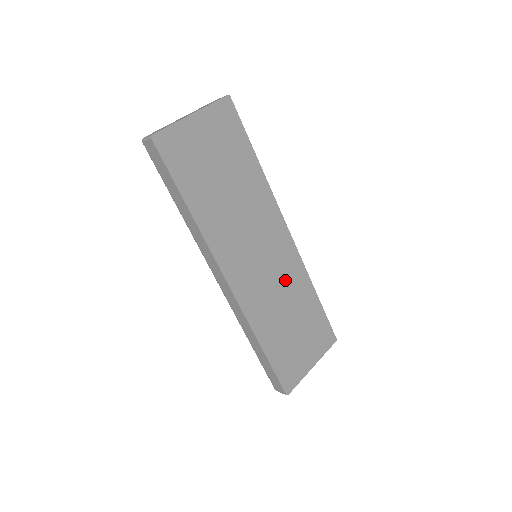
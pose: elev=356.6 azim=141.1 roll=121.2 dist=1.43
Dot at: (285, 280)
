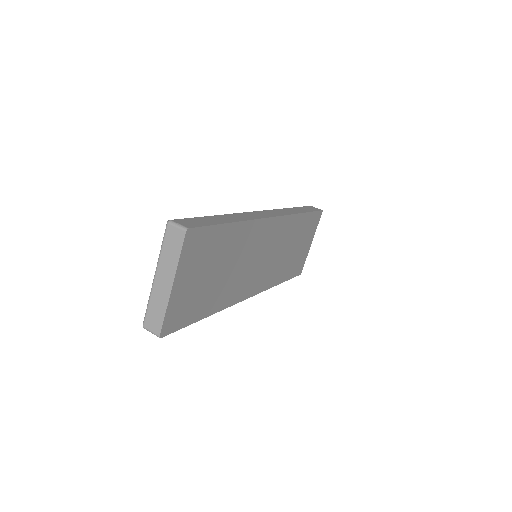
Dot at: (281, 241)
